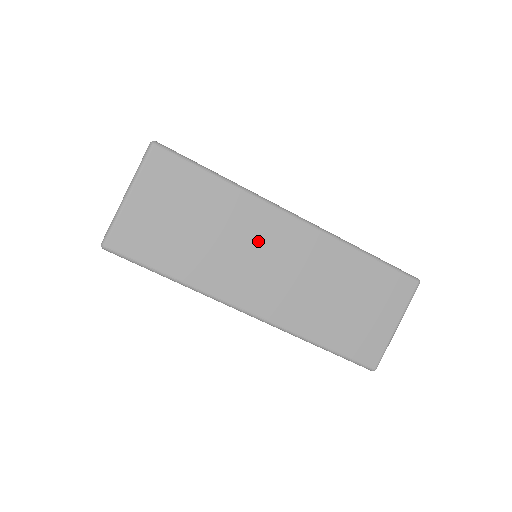
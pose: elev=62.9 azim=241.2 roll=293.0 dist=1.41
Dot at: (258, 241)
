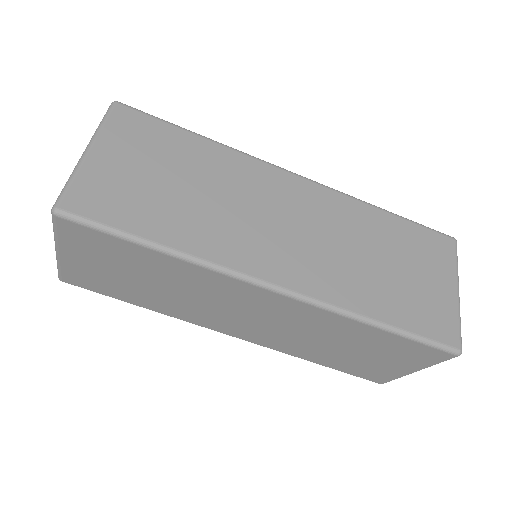
Dot at: (227, 300)
